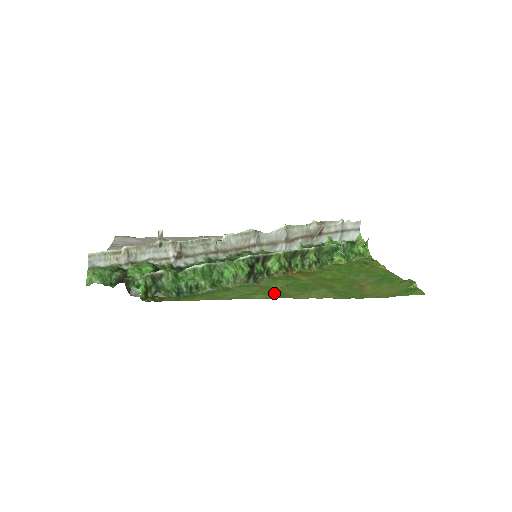
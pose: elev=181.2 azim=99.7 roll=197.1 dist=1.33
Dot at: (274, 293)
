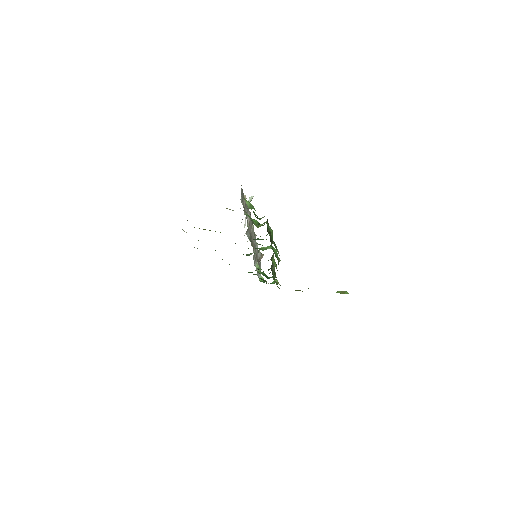
Dot at: occluded
